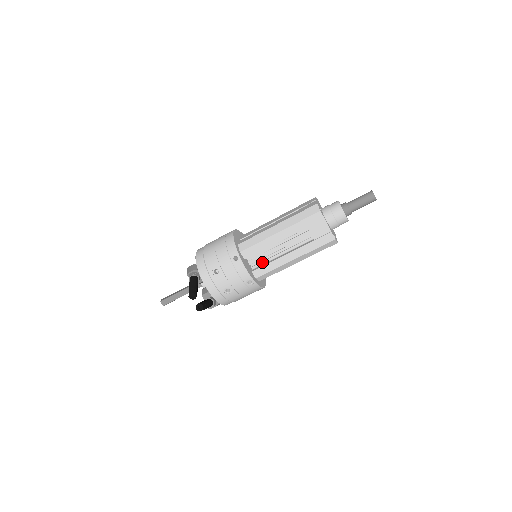
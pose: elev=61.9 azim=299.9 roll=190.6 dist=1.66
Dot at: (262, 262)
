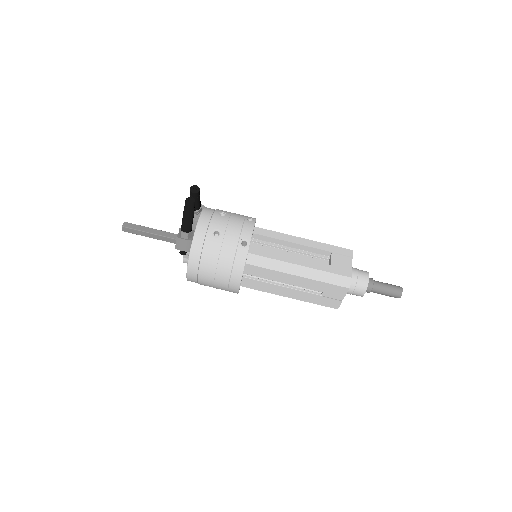
Dot at: occluded
